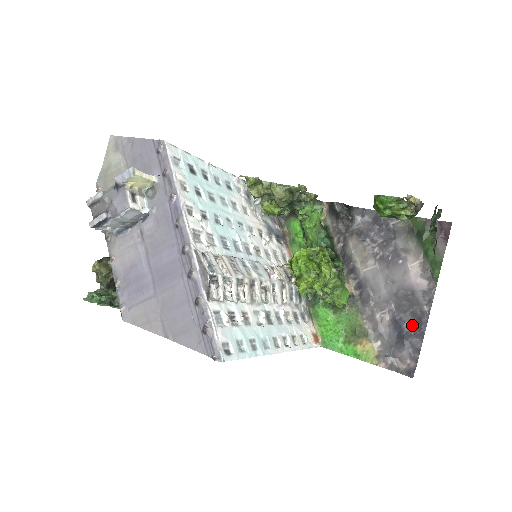
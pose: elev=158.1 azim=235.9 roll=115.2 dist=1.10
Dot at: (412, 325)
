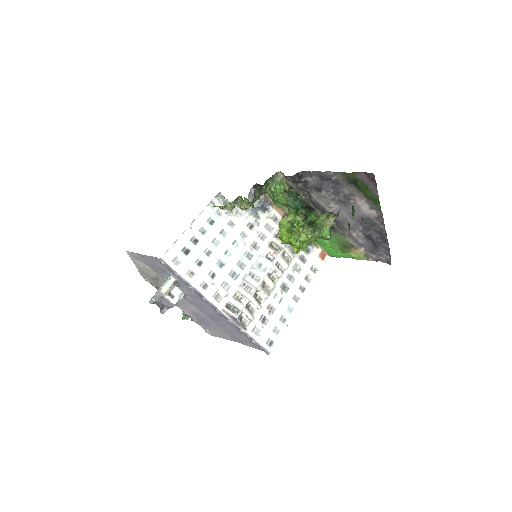
Dot at: (378, 237)
